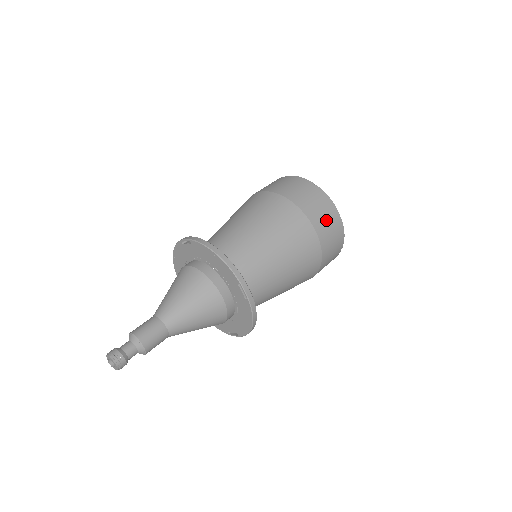
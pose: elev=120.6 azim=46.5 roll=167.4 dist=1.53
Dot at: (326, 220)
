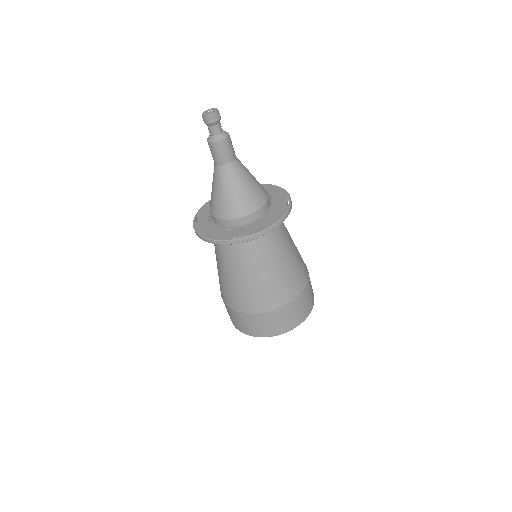
Dot at: occluded
